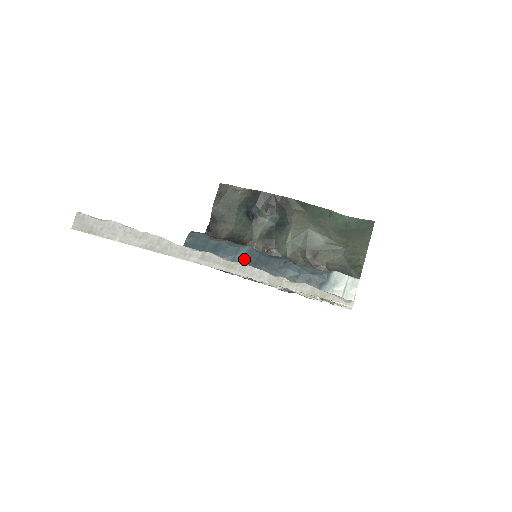
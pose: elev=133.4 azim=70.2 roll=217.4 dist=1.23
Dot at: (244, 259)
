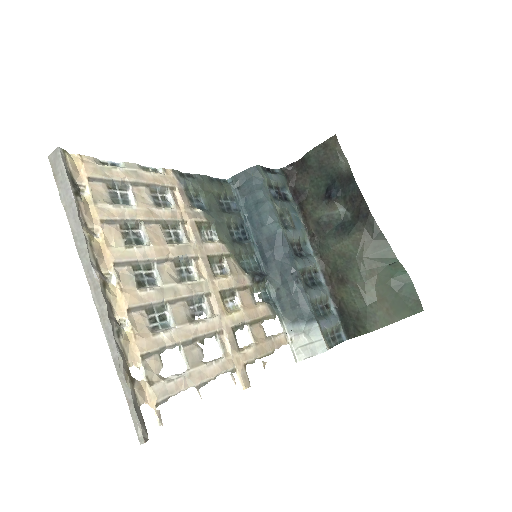
Dot at: (267, 236)
